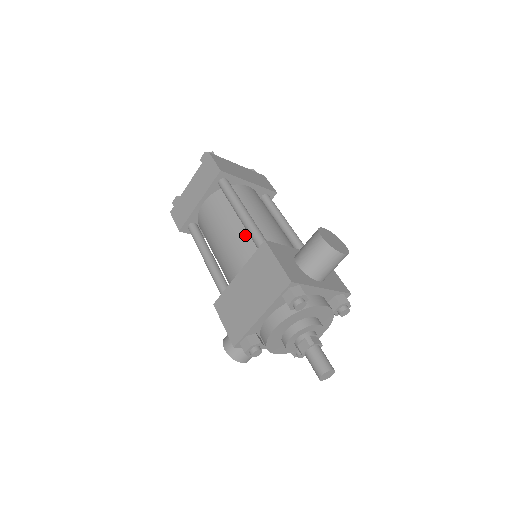
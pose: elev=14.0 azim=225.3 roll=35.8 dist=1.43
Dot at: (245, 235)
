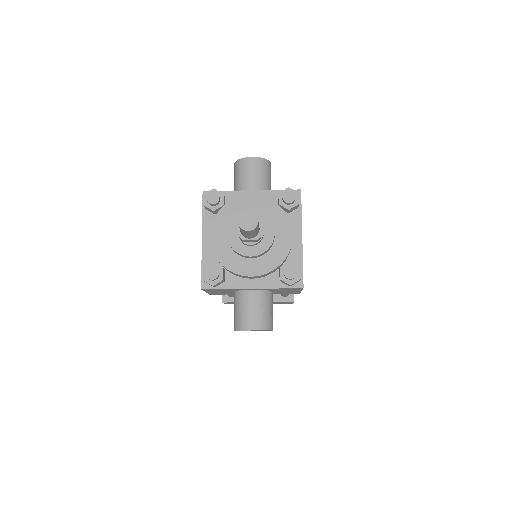
Dot at: occluded
